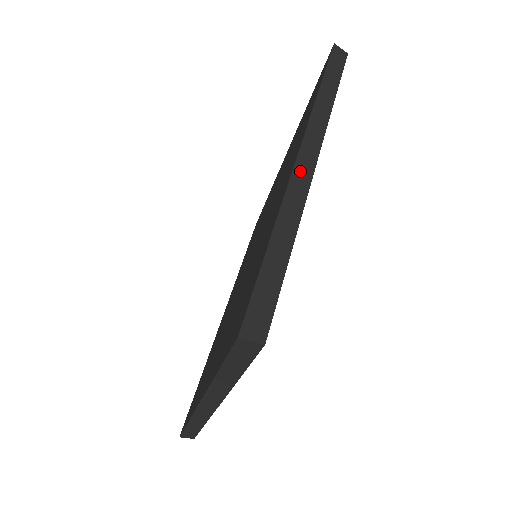
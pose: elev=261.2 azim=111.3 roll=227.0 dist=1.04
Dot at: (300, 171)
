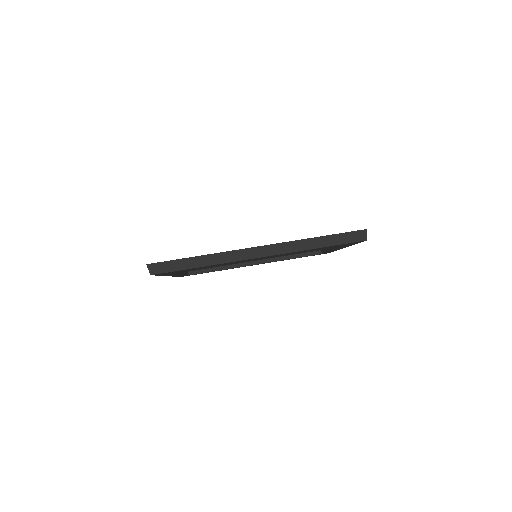
Dot at: (245, 252)
